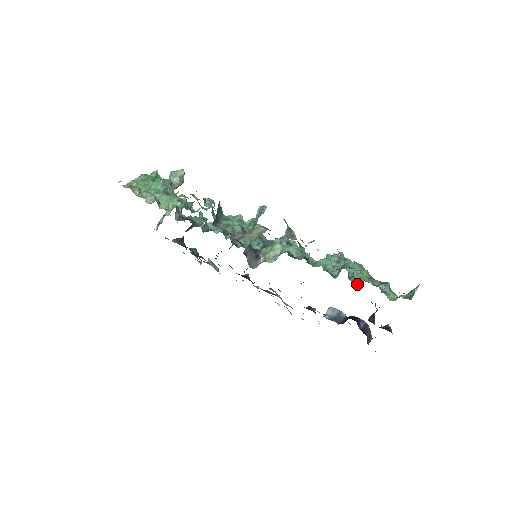
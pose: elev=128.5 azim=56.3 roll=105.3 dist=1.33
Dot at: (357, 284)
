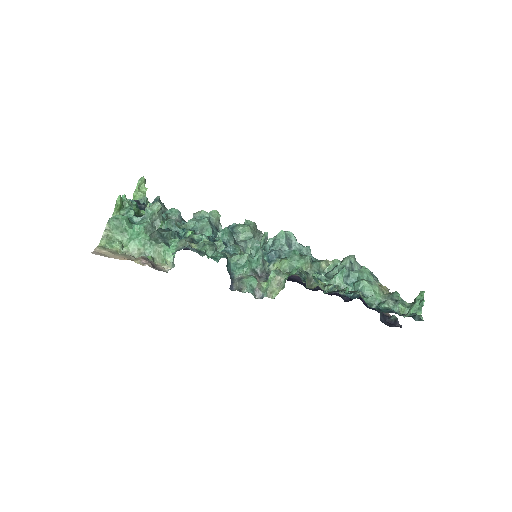
Dot at: occluded
